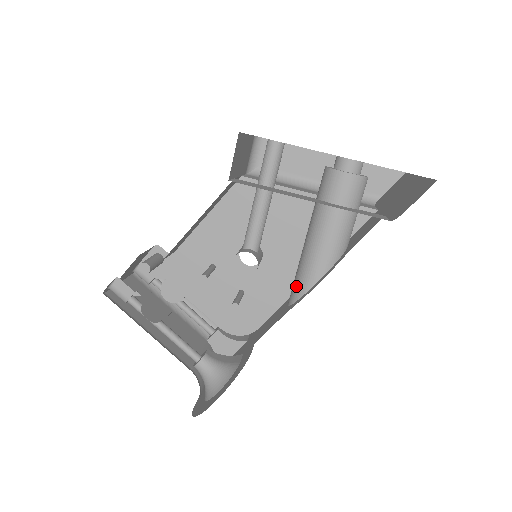
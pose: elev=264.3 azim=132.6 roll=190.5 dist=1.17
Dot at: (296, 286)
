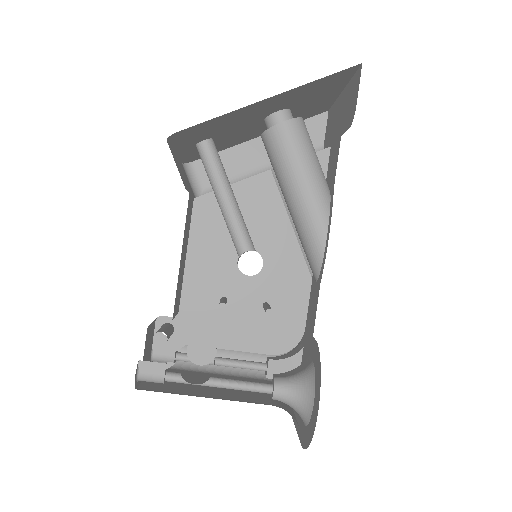
Dot at: (311, 255)
